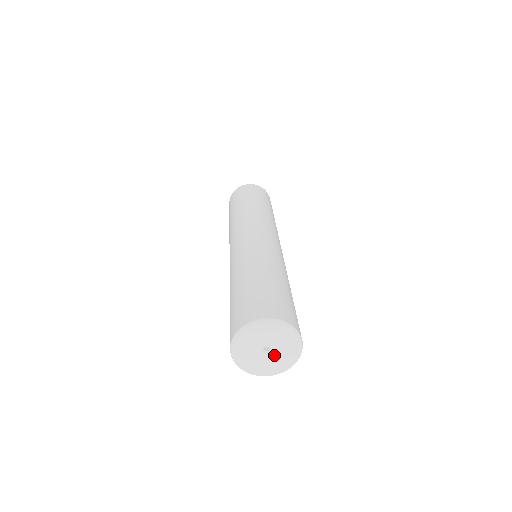
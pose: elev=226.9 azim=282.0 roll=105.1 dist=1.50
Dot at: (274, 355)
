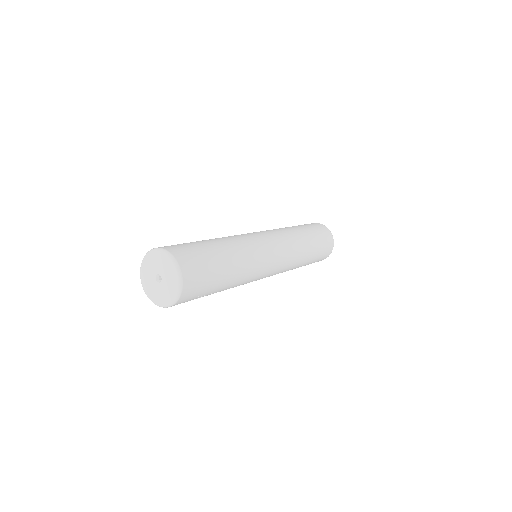
Dot at: (159, 286)
